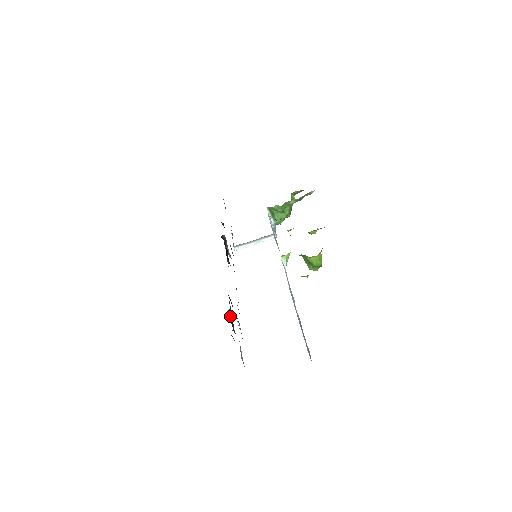
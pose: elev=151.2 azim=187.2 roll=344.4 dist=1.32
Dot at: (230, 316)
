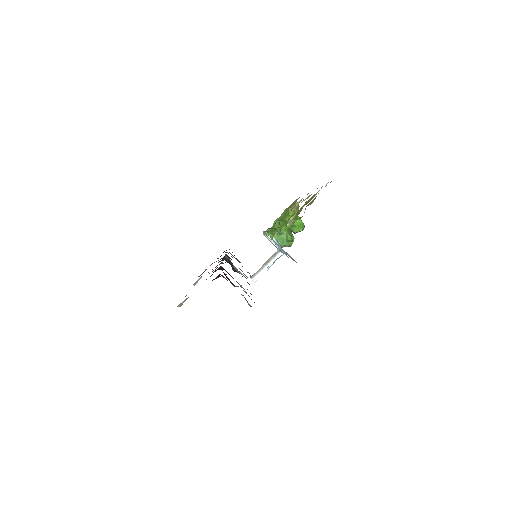
Dot at: occluded
